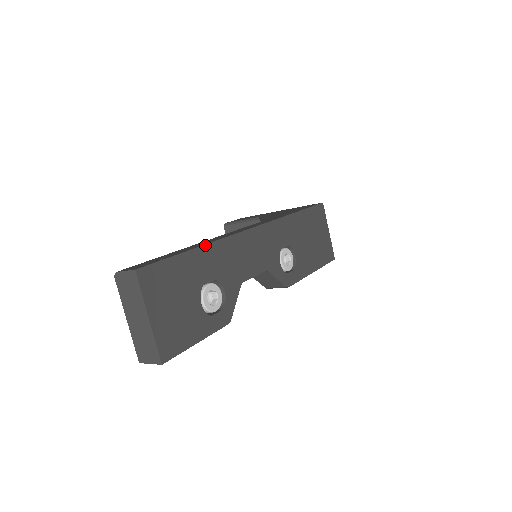
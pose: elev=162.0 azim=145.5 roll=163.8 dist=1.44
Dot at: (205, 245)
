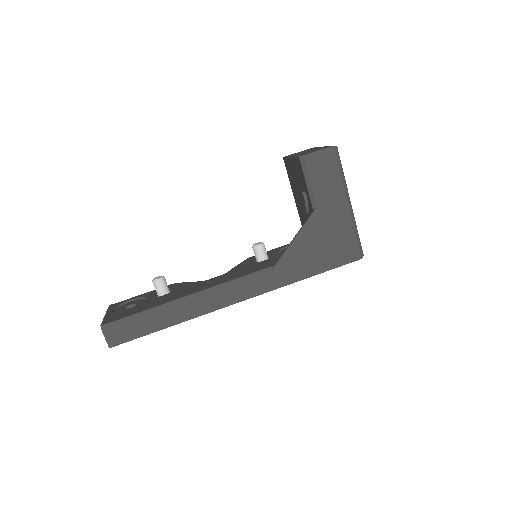
Dot at: occluded
